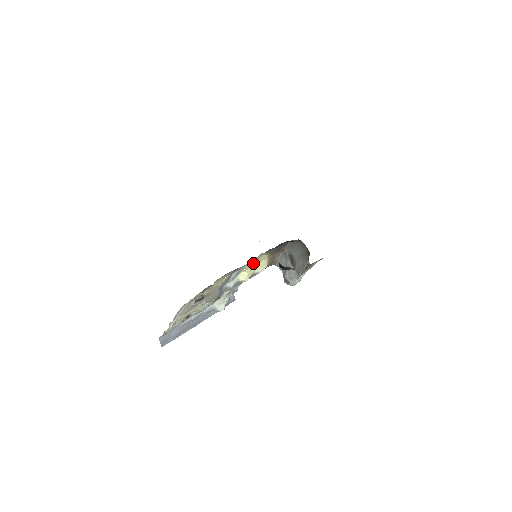
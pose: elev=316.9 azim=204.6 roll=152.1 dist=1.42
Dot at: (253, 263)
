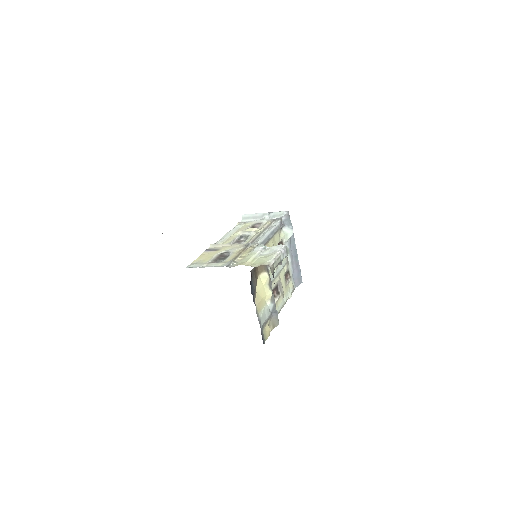
Dot at: (260, 301)
